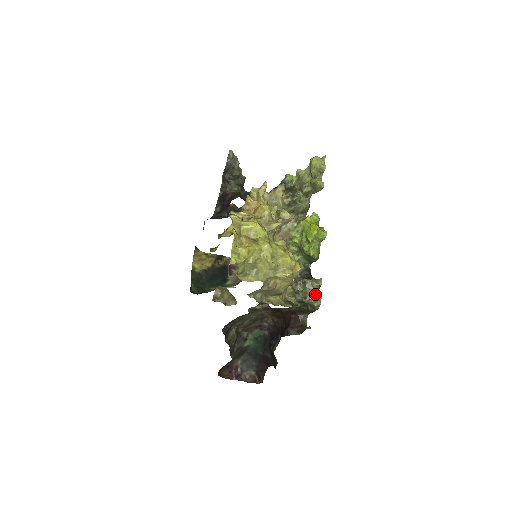
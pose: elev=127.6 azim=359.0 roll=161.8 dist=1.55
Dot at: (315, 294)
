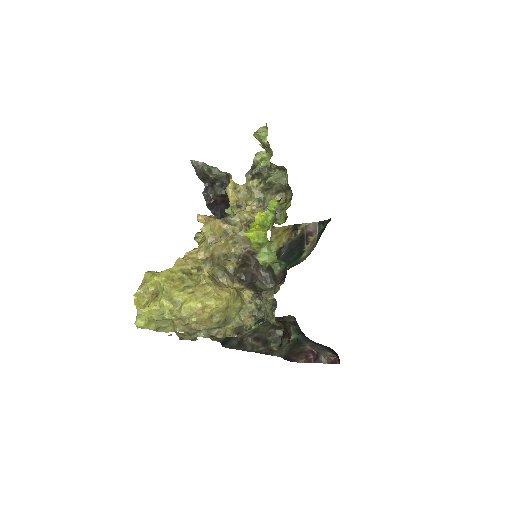
Dot at: (273, 308)
